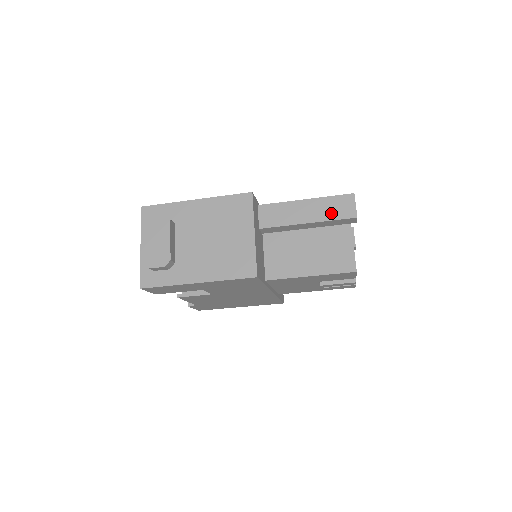
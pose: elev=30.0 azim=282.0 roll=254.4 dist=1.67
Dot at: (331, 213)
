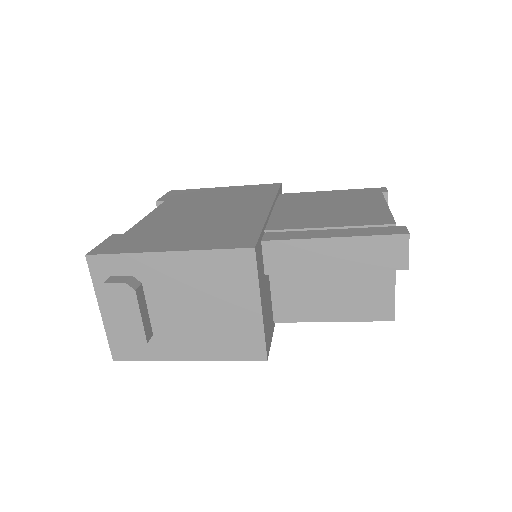
Dot at: (371, 261)
